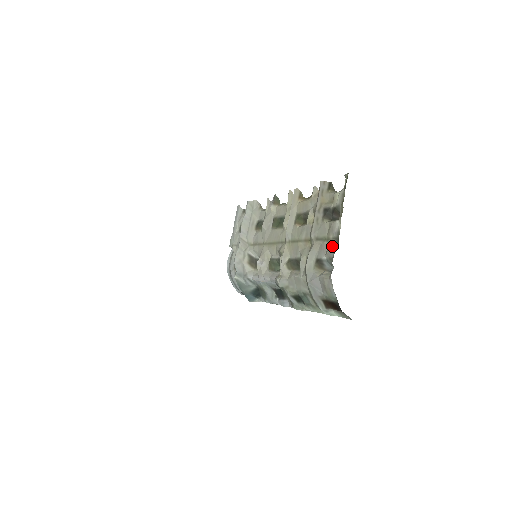
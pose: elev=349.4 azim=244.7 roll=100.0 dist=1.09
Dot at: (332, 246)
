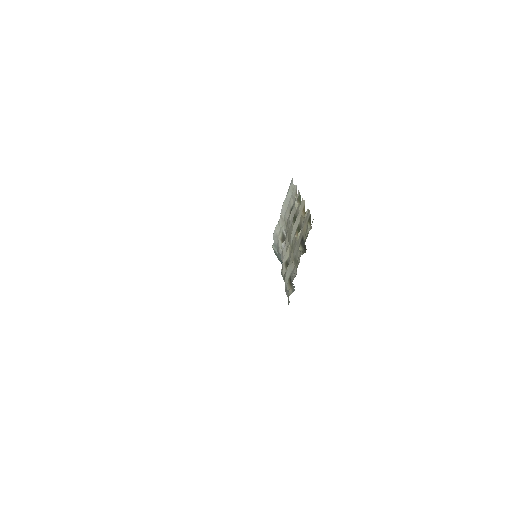
Dot at: (295, 273)
